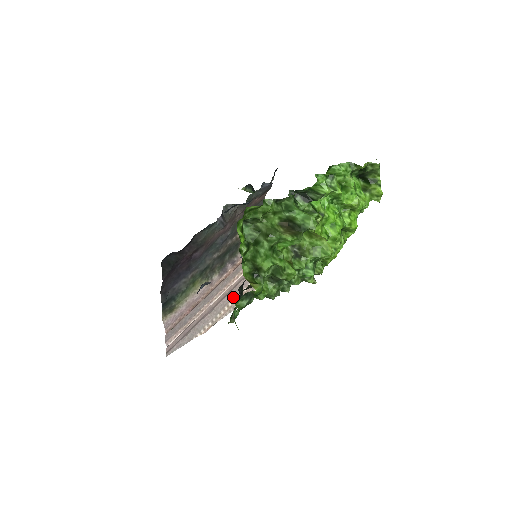
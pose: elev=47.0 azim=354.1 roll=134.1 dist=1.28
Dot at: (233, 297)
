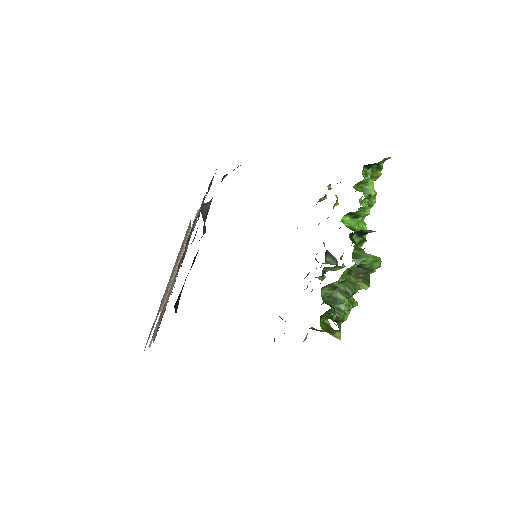
Dot at: (177, 259)
